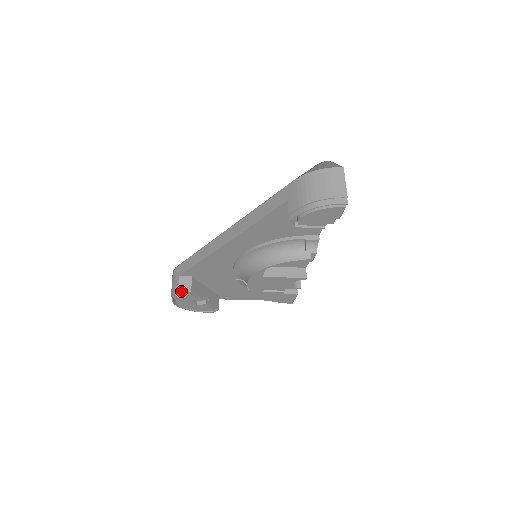
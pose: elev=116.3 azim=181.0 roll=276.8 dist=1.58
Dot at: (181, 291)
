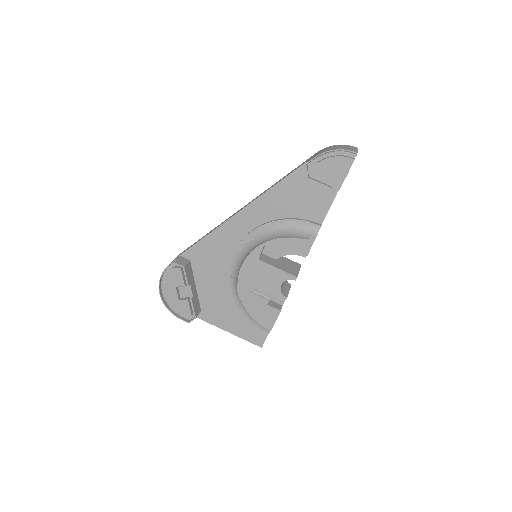
Dot at: (176, 262)
